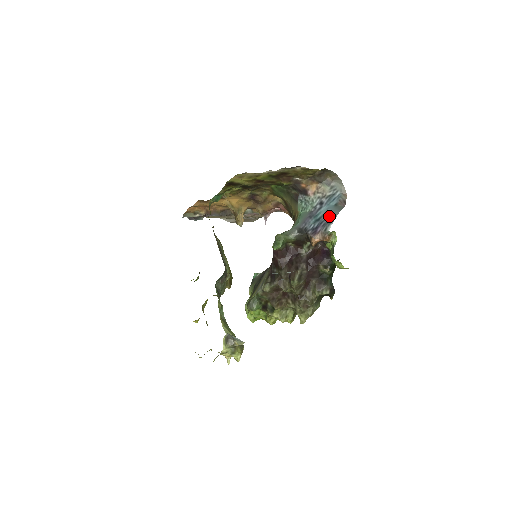
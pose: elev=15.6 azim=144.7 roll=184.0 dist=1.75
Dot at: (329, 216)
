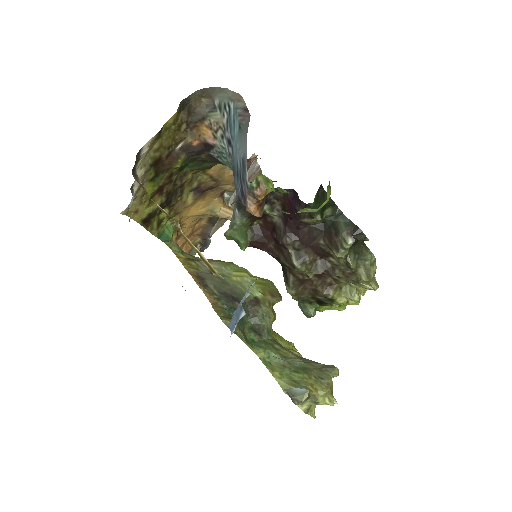
Dot at: (240, 157)
